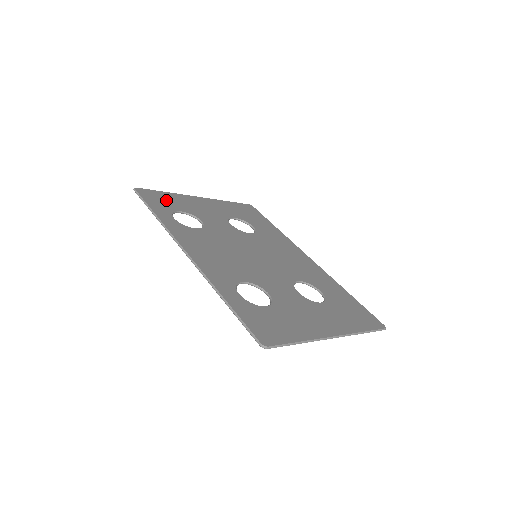
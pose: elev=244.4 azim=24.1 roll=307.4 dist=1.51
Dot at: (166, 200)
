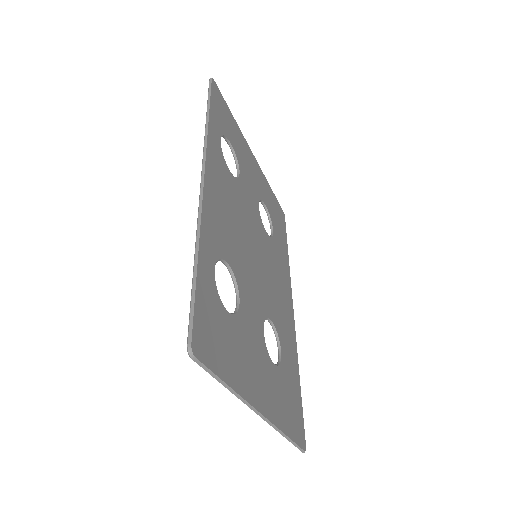
Dot at: (228, 120)
